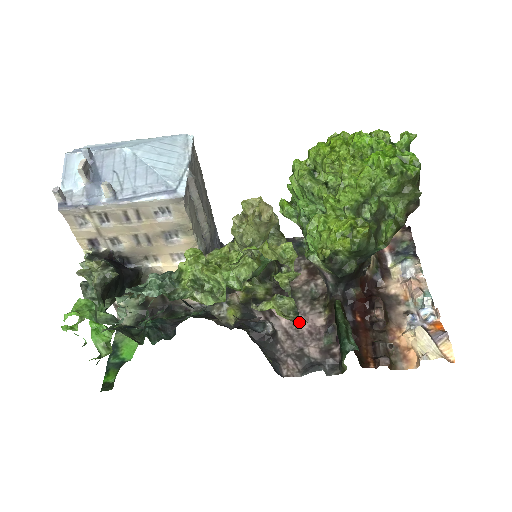
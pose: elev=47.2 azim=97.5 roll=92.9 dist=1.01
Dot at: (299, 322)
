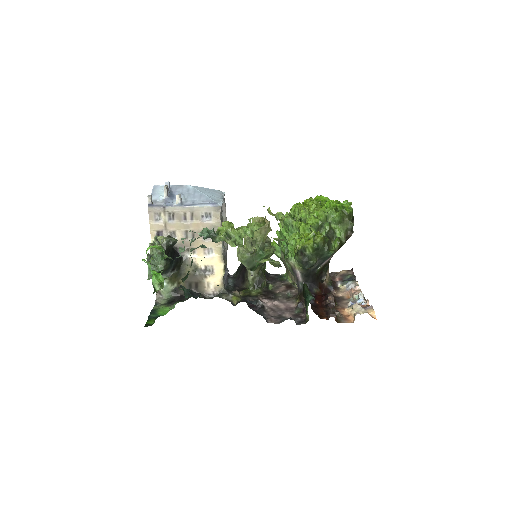
Dot at: (279, 305)
